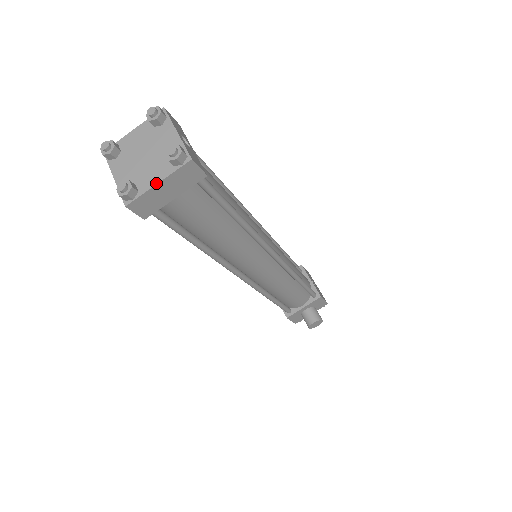
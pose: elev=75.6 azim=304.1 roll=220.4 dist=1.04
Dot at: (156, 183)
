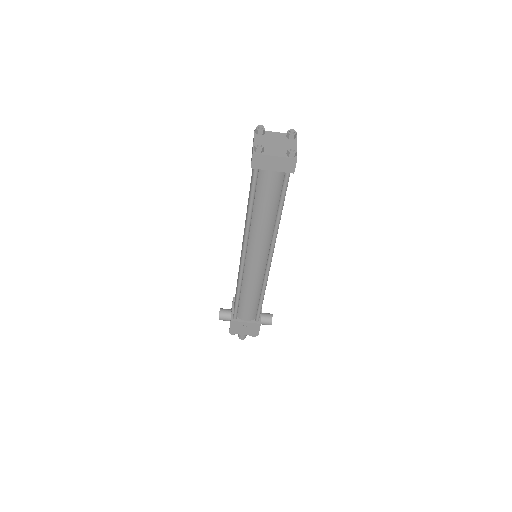
Dot at: (296, 147)
